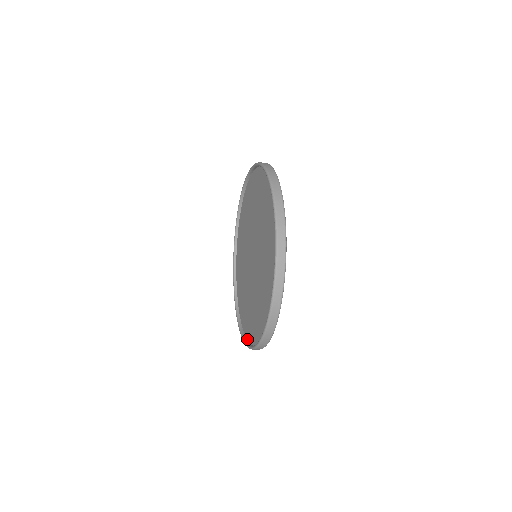
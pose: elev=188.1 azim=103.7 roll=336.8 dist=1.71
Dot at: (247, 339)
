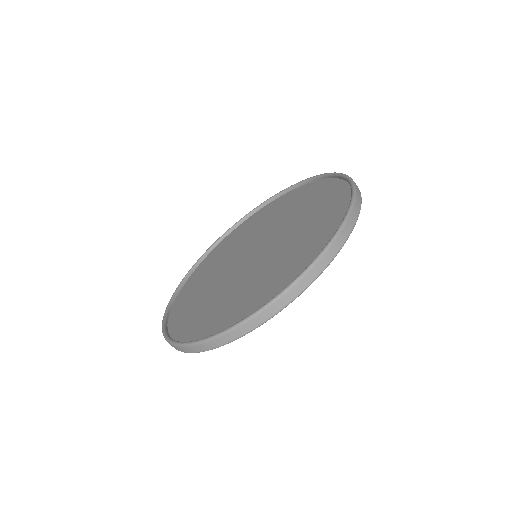
Dot at: (281, 294)
